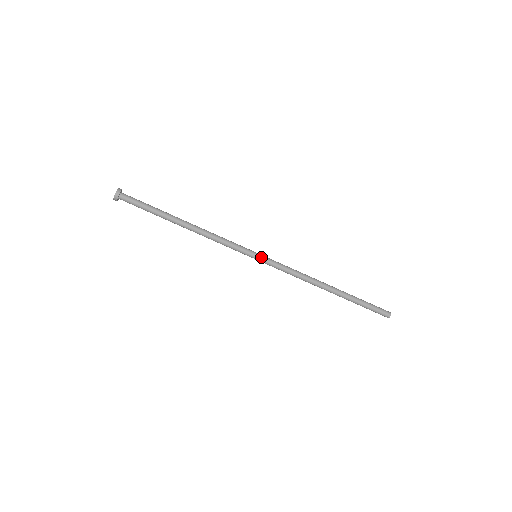
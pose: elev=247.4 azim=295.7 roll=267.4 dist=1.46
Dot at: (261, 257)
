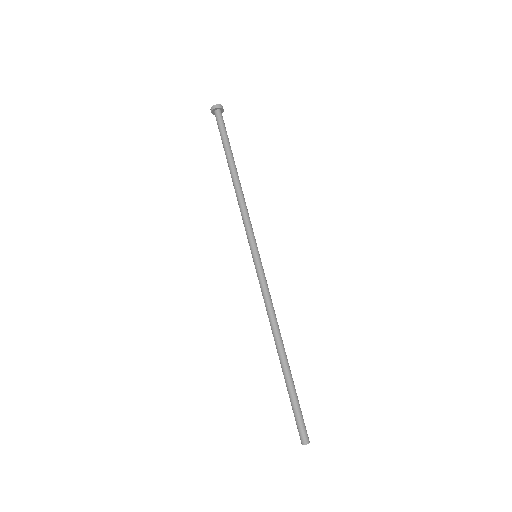
Dot at: (260, 260)
